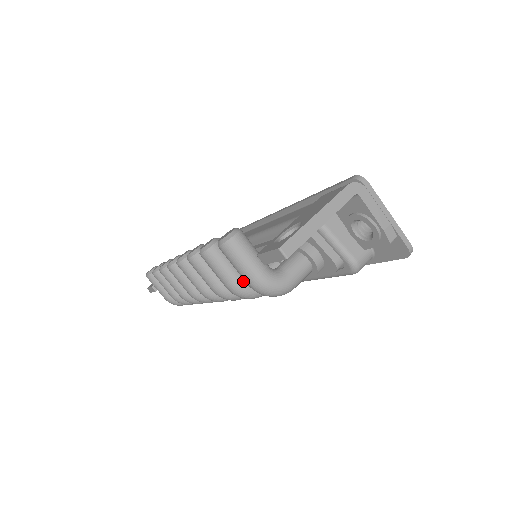
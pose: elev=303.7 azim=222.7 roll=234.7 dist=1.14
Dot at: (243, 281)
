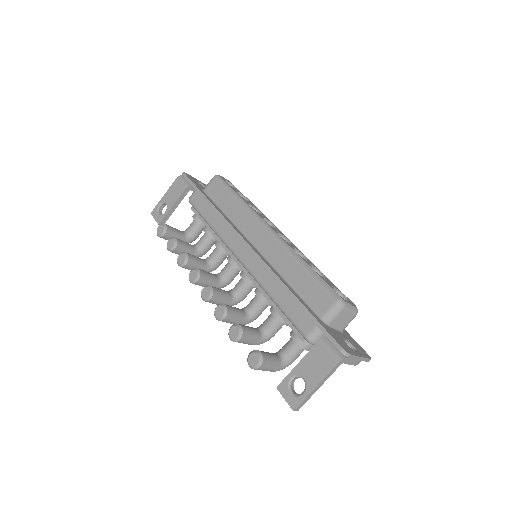
Dot at: (259, 343)
